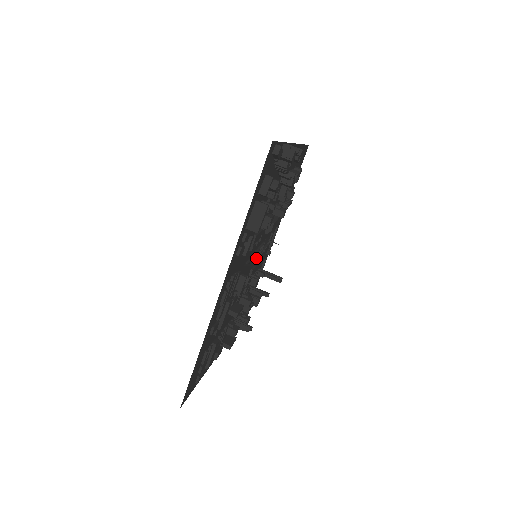
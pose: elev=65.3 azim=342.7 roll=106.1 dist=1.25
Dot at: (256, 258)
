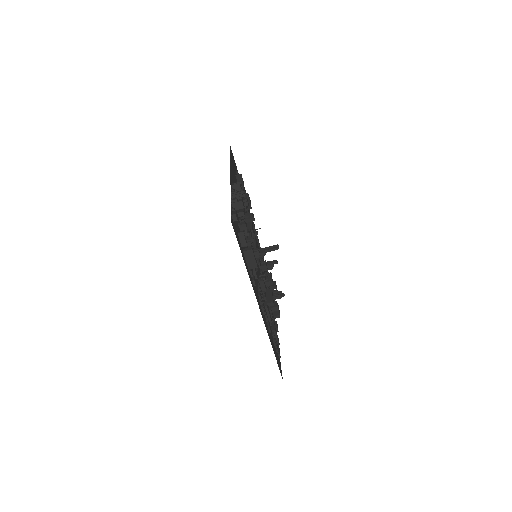
Dot at: occluded
